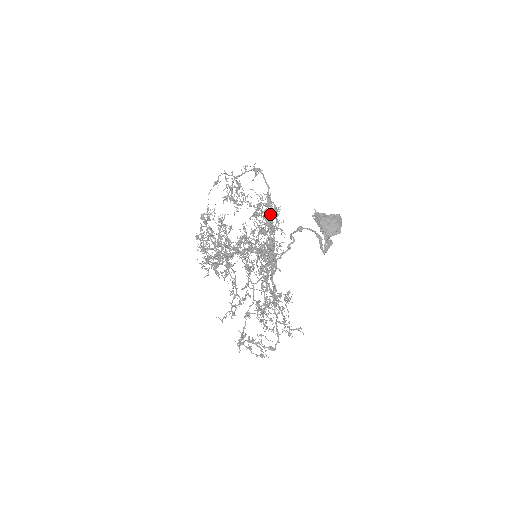
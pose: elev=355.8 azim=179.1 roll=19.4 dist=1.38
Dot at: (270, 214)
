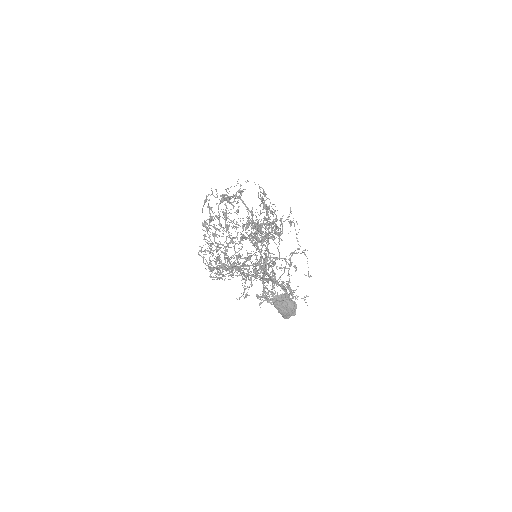
Dot at: (259, 230)
